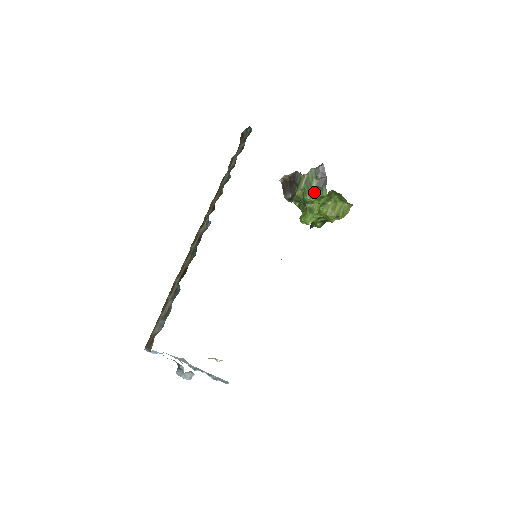
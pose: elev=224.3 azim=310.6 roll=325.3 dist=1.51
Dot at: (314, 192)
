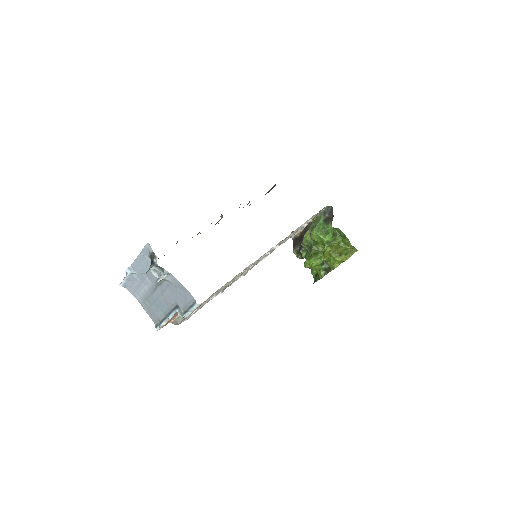
Dot at: (321, 226)
